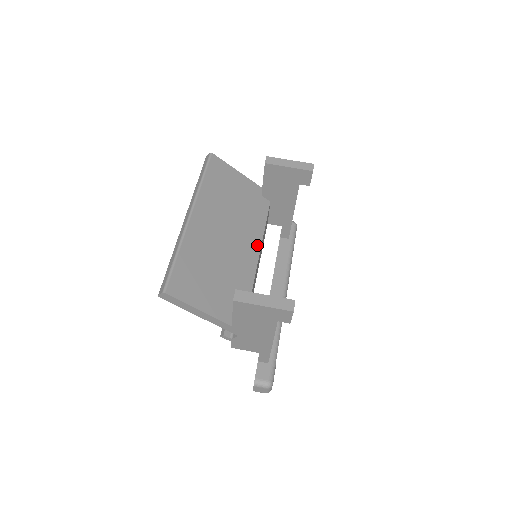
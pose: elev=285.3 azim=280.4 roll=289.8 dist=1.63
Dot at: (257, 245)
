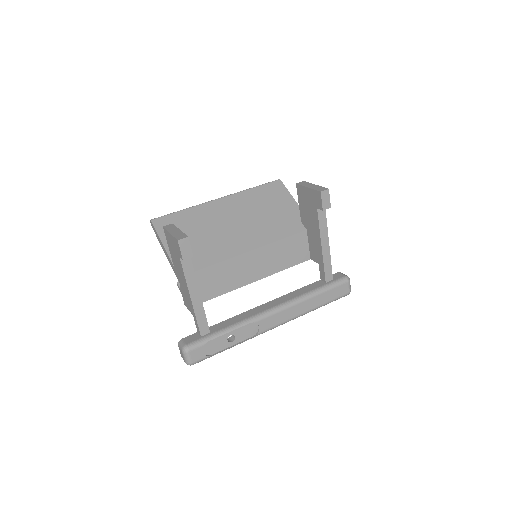
Dot at: (257, 244)
